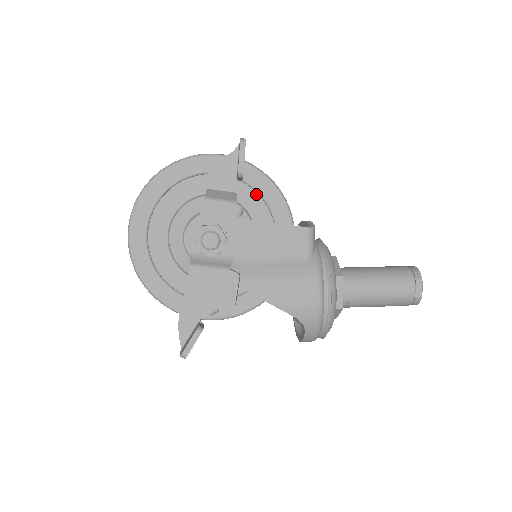
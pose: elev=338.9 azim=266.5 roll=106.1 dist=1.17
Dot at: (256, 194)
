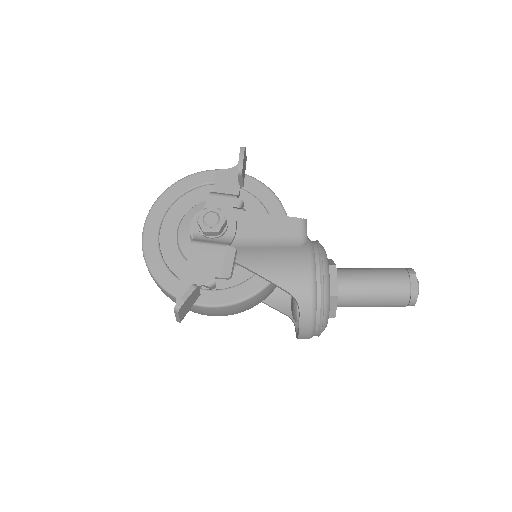
Dot at: (256, 199)
